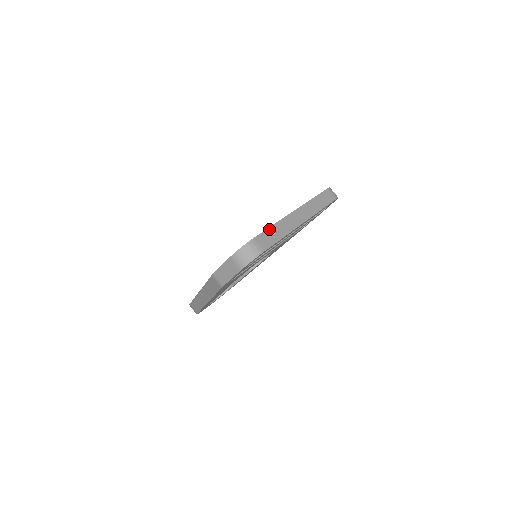
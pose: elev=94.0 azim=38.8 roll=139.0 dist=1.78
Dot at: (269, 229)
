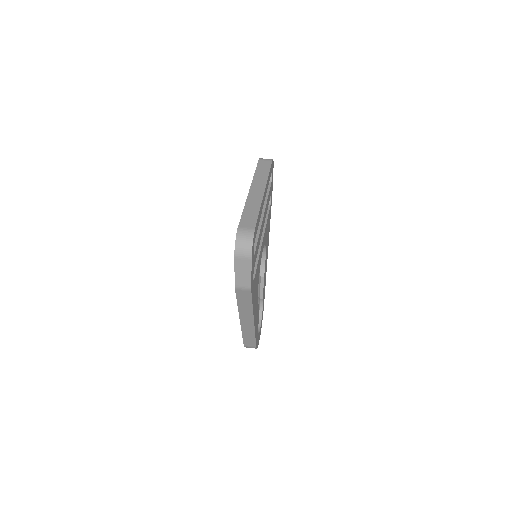
Dot at: (243, 214)
